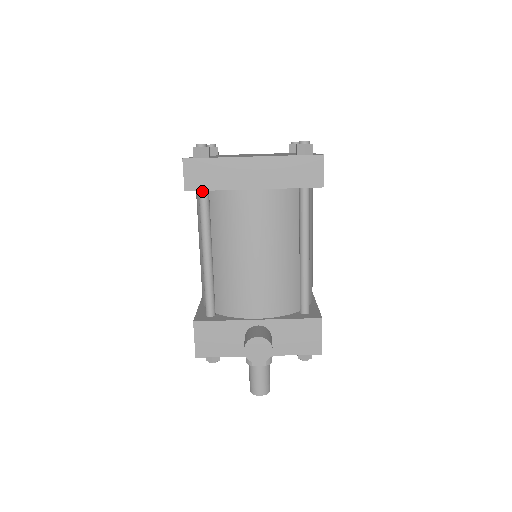
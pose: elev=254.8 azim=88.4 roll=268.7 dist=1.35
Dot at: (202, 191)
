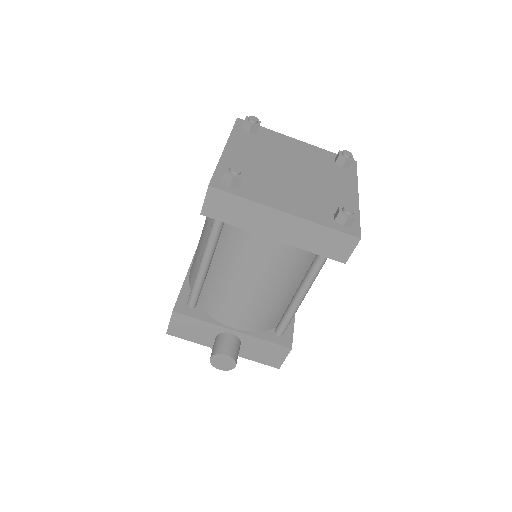
Dot at: occluded
